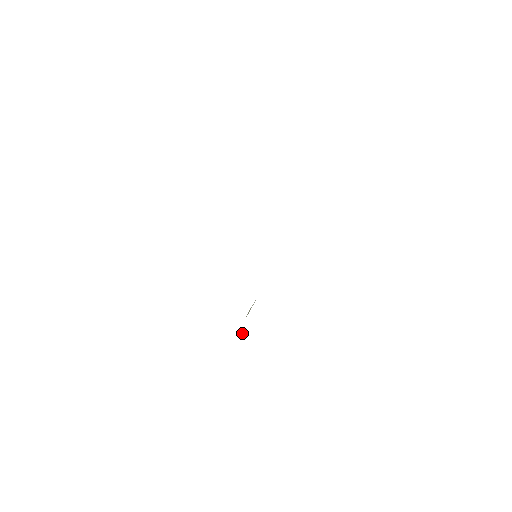
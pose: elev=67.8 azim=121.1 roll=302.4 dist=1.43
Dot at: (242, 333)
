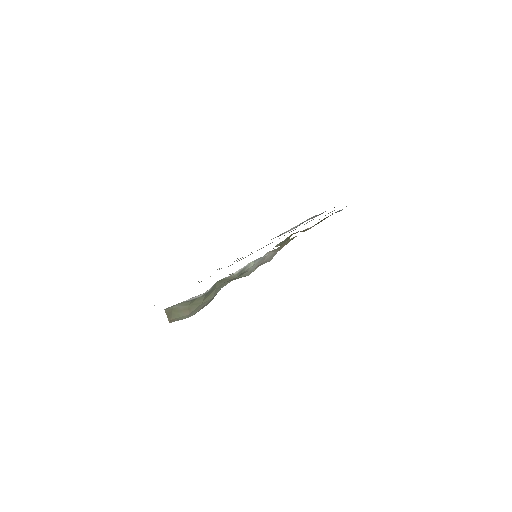
Dot at: (247, 264)
